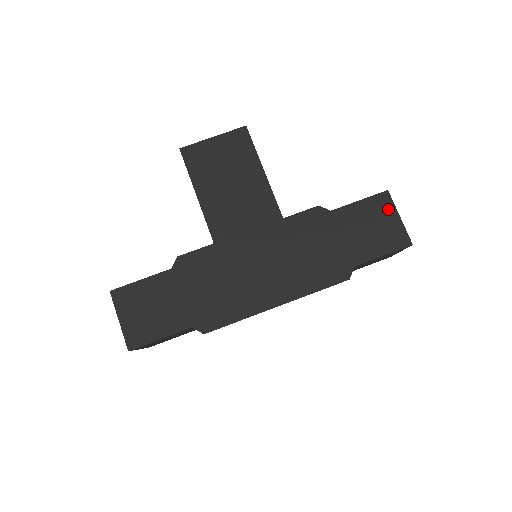
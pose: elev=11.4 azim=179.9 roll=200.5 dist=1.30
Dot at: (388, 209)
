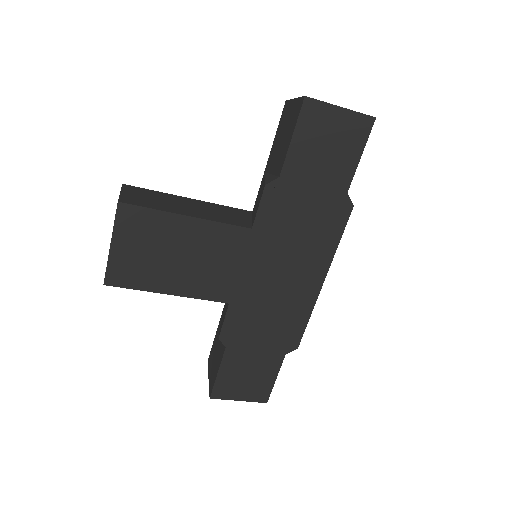
Dot at: (324, 114)
